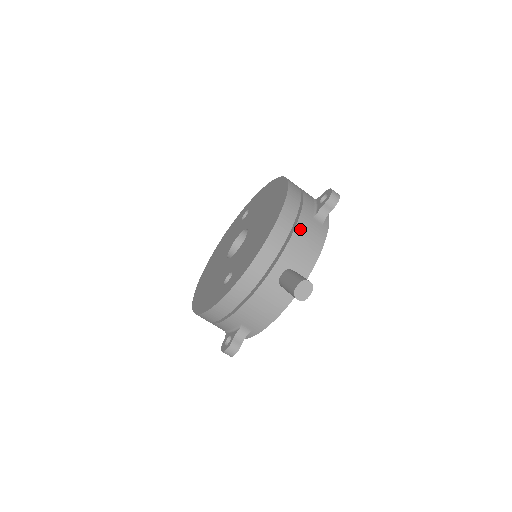
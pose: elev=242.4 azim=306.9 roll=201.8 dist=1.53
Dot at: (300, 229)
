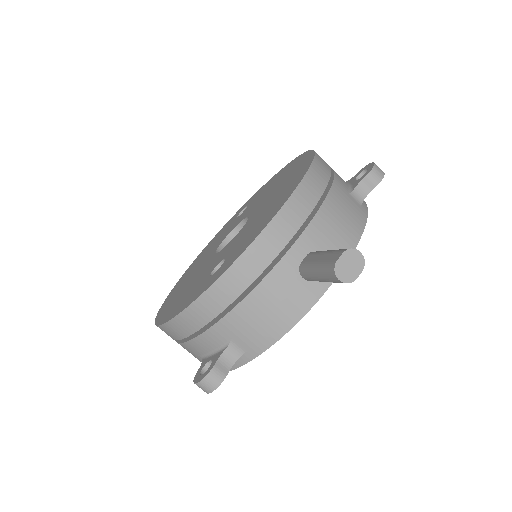
Dot at: (333, 200)
